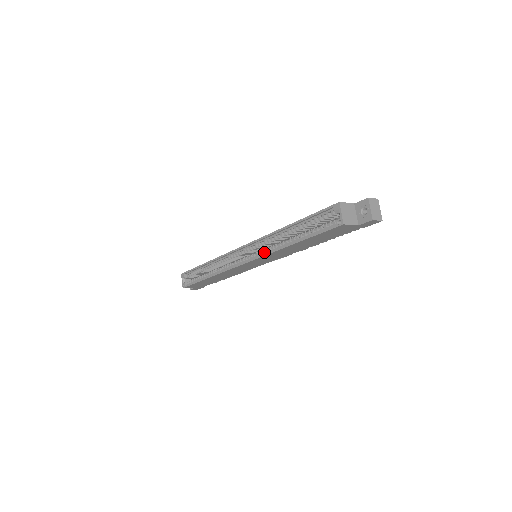
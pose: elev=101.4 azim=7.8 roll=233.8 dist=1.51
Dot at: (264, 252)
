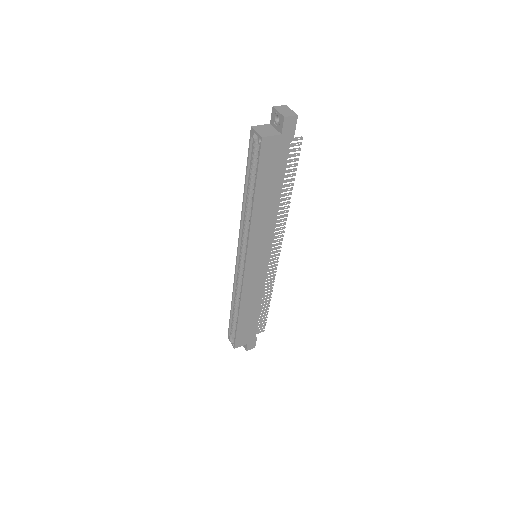
Dot at: occluded
